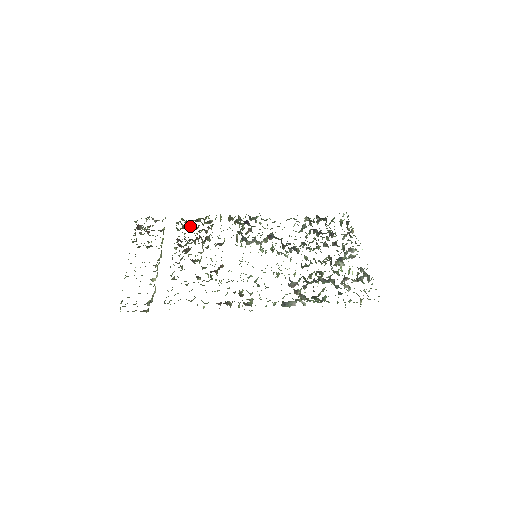
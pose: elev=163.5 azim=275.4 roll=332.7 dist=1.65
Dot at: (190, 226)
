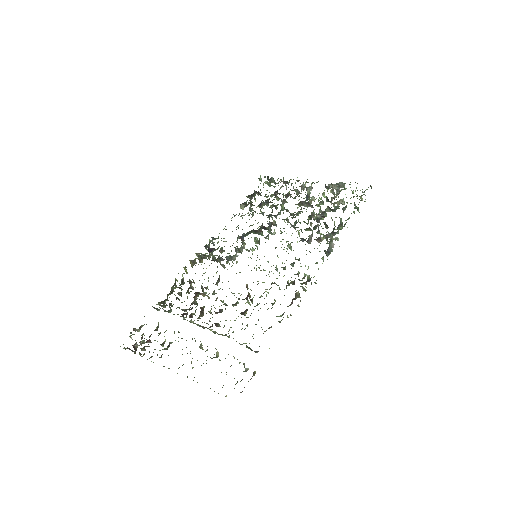
Dot at: (176, 298)
